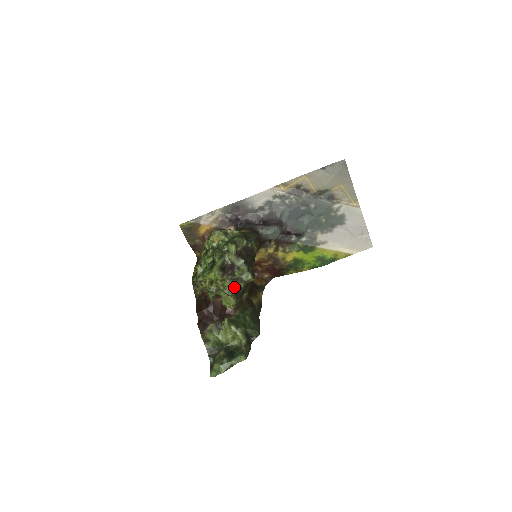
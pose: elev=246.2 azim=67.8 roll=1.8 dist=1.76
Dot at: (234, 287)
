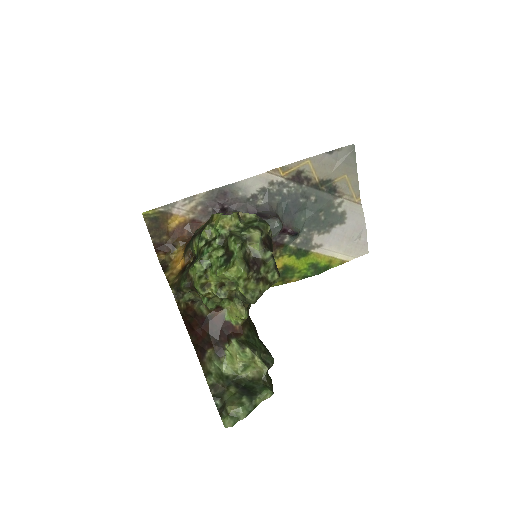
Dot at: (258, 290)
